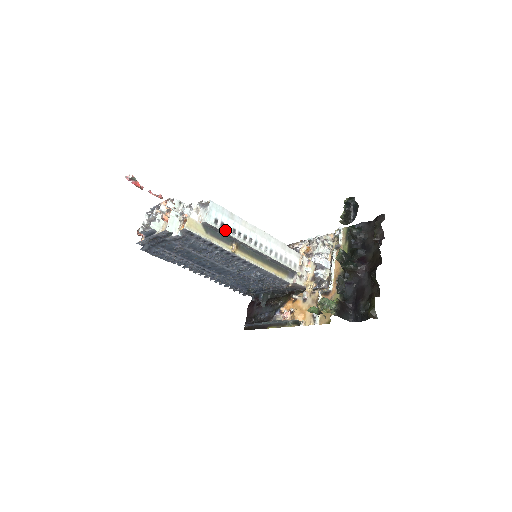
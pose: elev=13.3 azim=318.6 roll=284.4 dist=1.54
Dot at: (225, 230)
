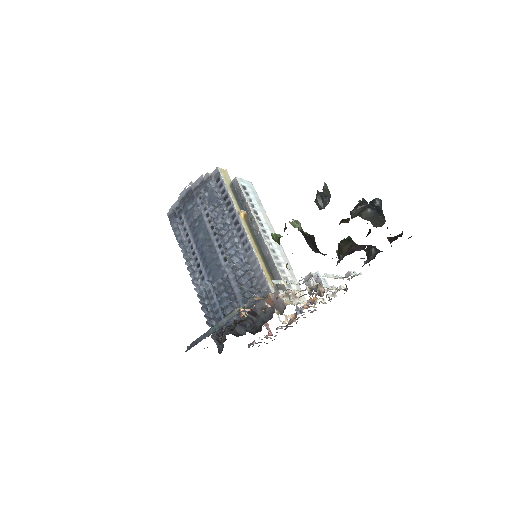
Dot at: (246, 196)
